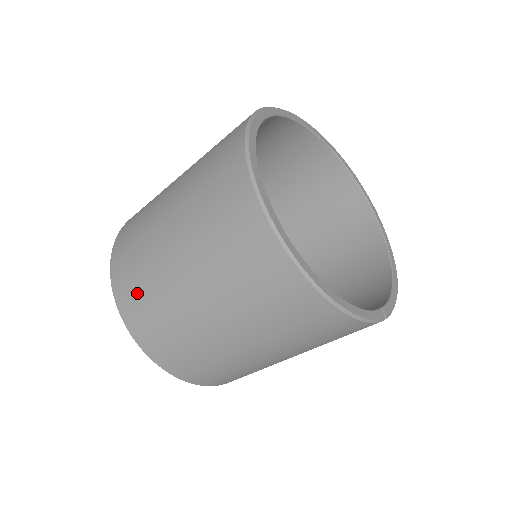
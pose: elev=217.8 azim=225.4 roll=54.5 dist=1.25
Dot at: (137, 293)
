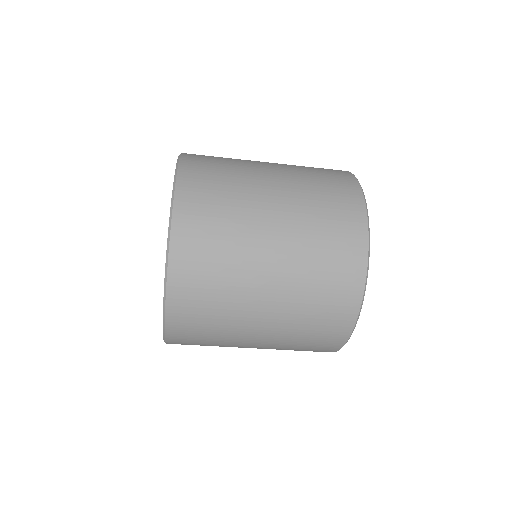
Dot at: (201, 308)
